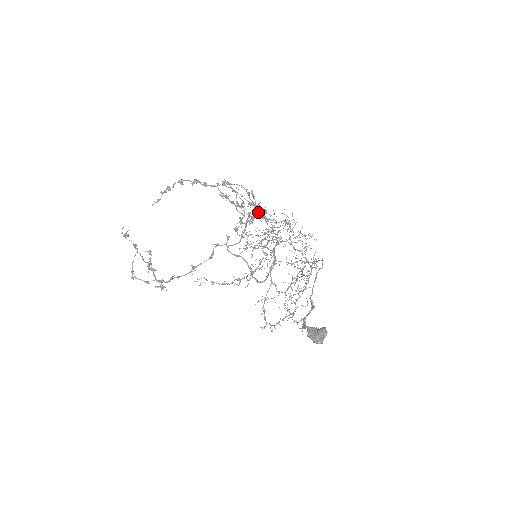
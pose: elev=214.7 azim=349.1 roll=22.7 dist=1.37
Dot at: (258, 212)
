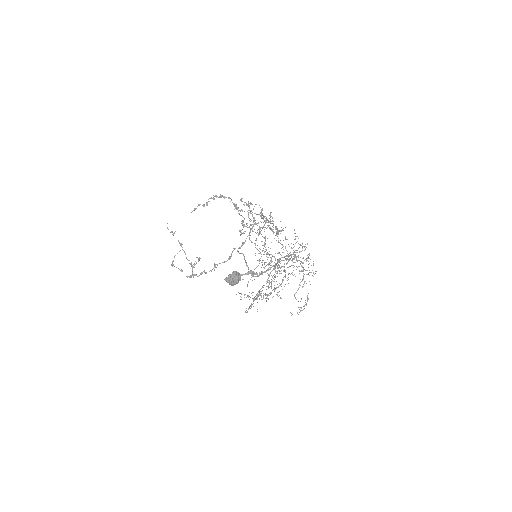
Dot at: occluded
